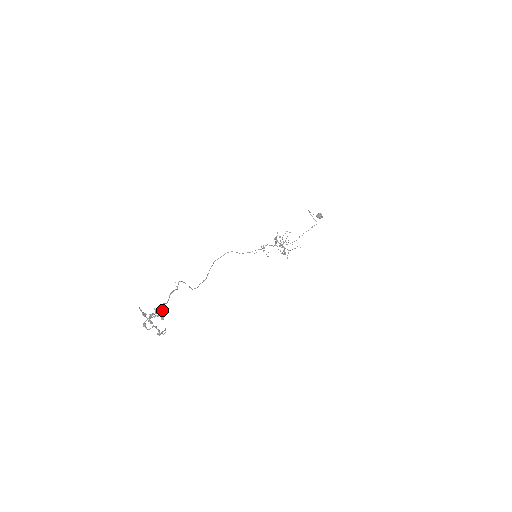
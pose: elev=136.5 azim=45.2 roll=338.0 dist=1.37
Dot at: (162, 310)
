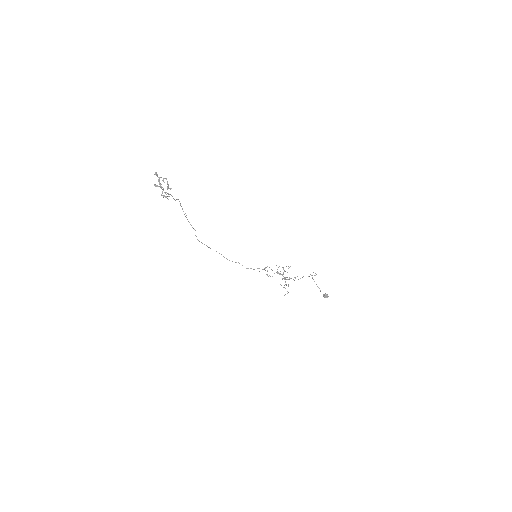
Dot at: occluded
